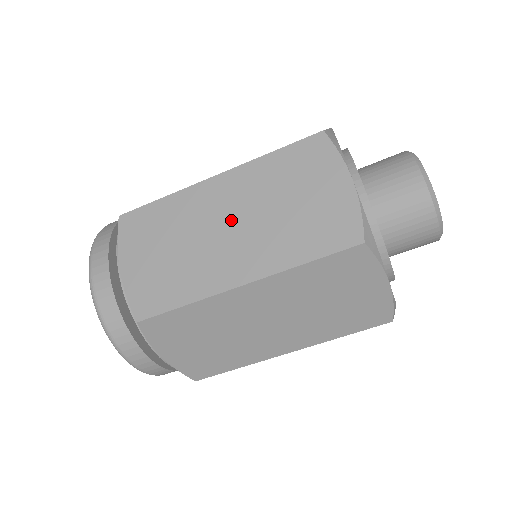
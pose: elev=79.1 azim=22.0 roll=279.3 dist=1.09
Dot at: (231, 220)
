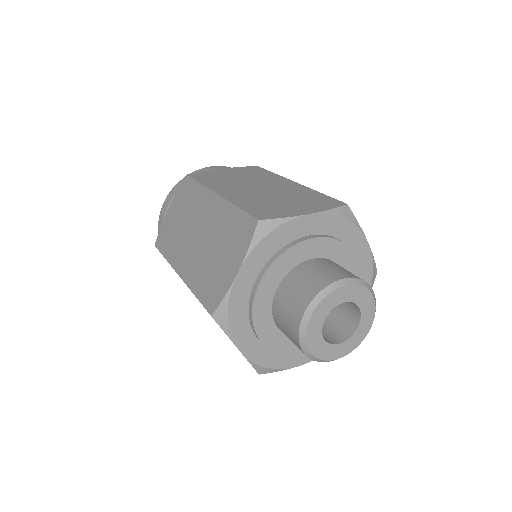
Dot at: occluded
